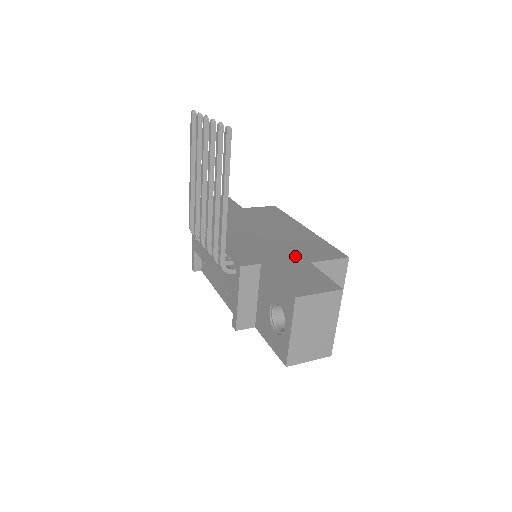
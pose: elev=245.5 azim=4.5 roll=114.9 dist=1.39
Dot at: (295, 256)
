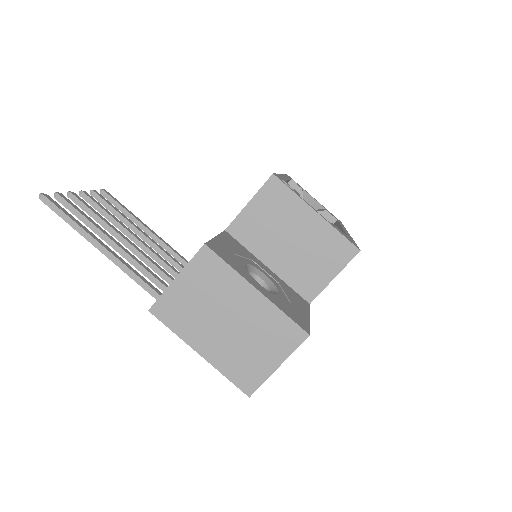
Dot at: occluded
